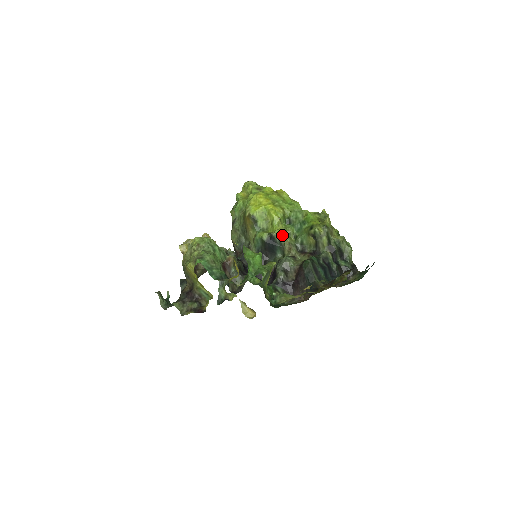
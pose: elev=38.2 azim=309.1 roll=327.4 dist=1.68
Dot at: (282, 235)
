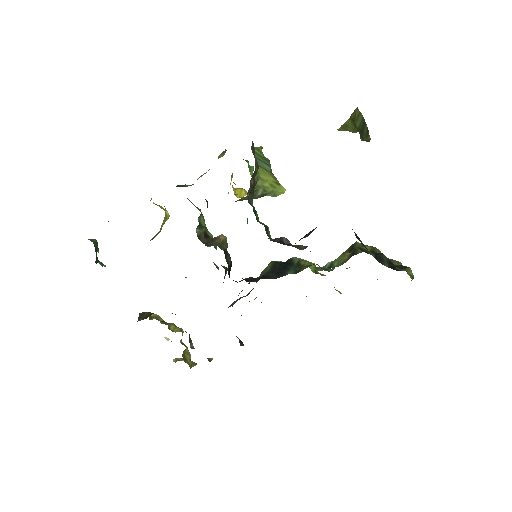
Dot at: (305, 261)
